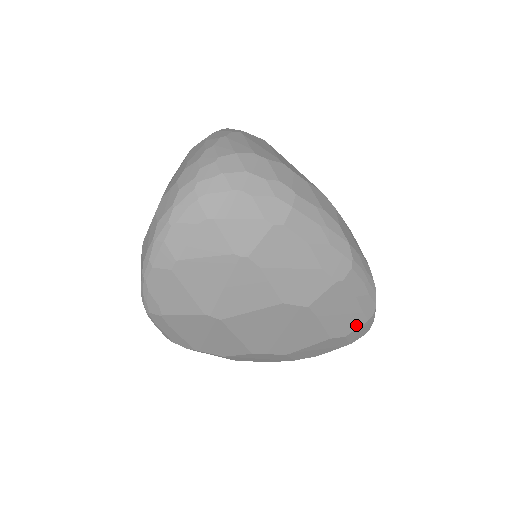
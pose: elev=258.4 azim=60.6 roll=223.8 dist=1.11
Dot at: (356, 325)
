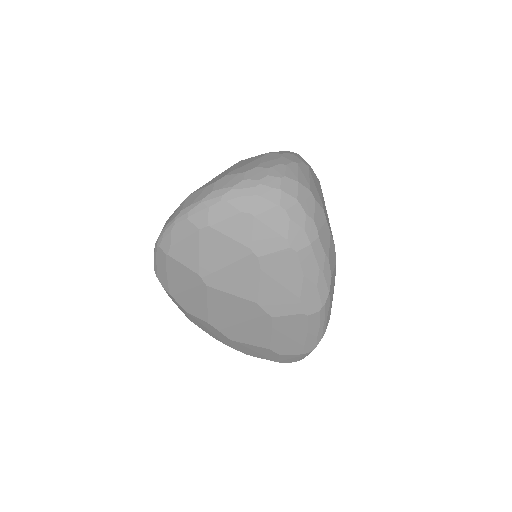
Dot at: (293, 352)
